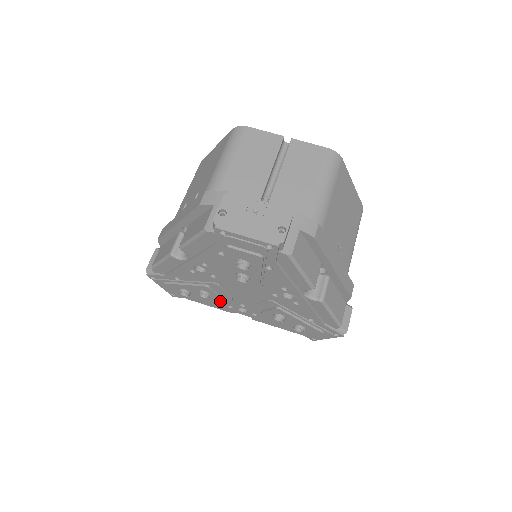
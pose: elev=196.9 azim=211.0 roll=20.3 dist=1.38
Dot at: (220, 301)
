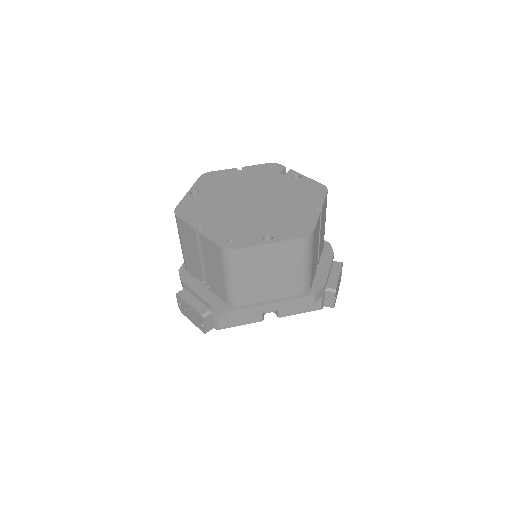
Dot at: occluded
